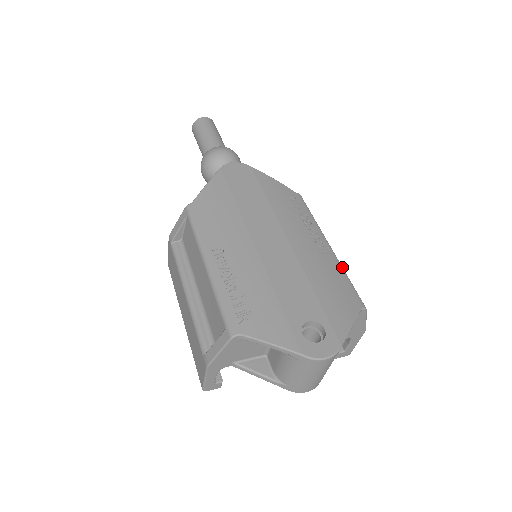
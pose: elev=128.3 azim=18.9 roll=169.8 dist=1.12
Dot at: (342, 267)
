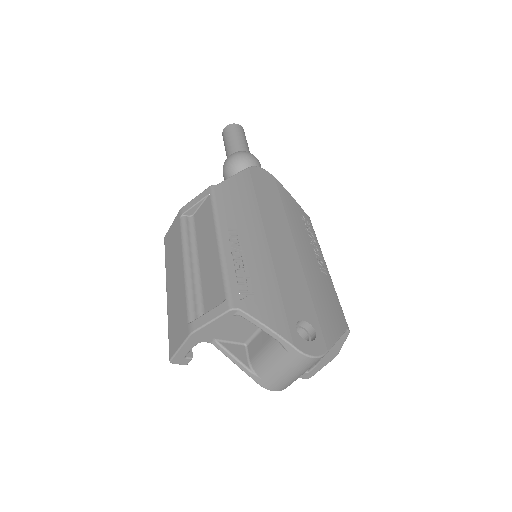
Dot at: occluded
